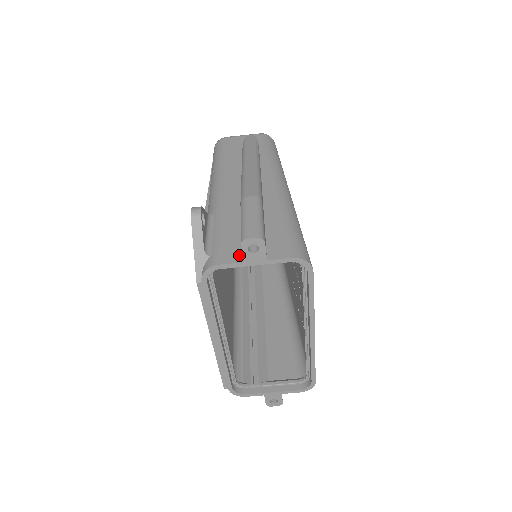
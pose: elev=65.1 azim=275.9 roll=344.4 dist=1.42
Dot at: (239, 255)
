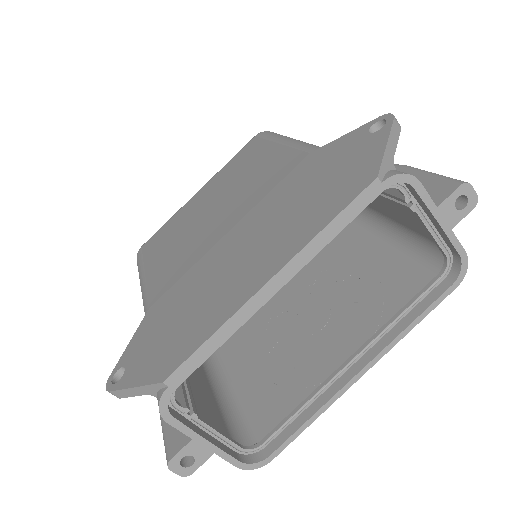
Dot at: occluded
